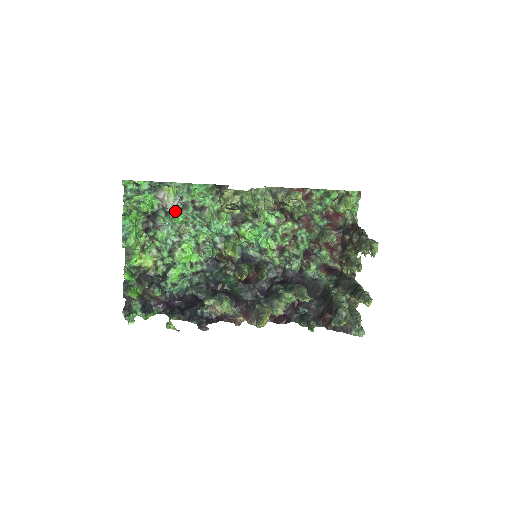
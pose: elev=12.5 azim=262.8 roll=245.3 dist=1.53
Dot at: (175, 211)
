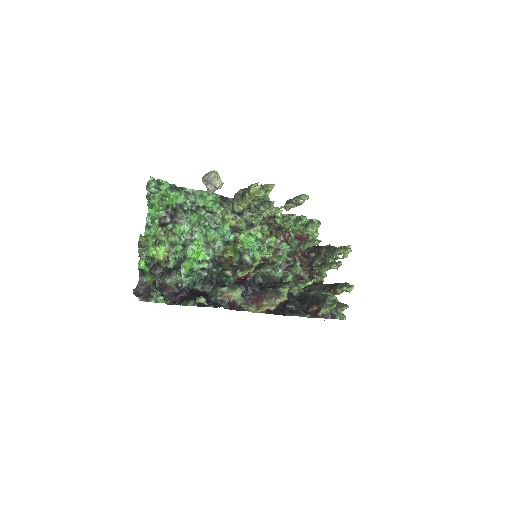
Dot at: (191, 210)
